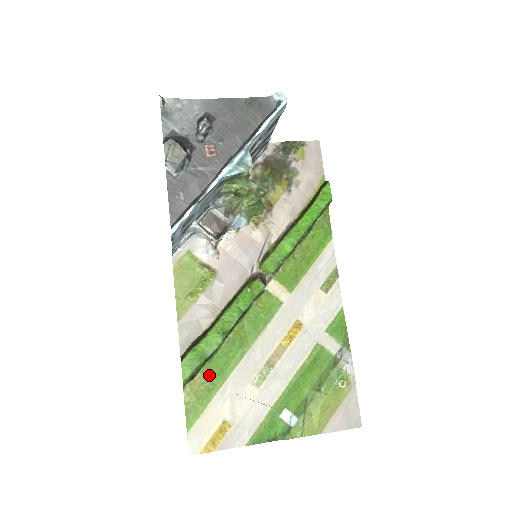
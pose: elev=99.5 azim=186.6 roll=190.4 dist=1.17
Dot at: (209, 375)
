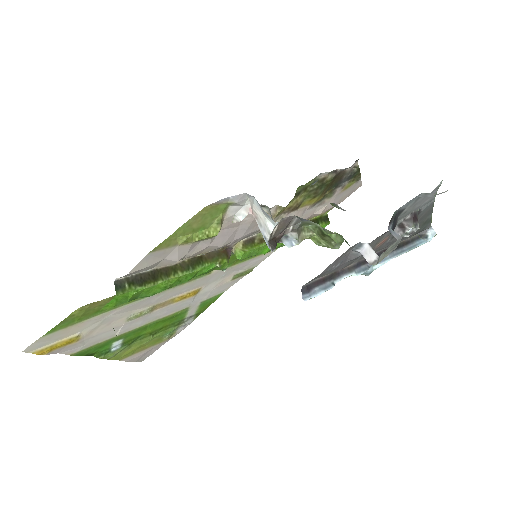
Dot at: occluded
